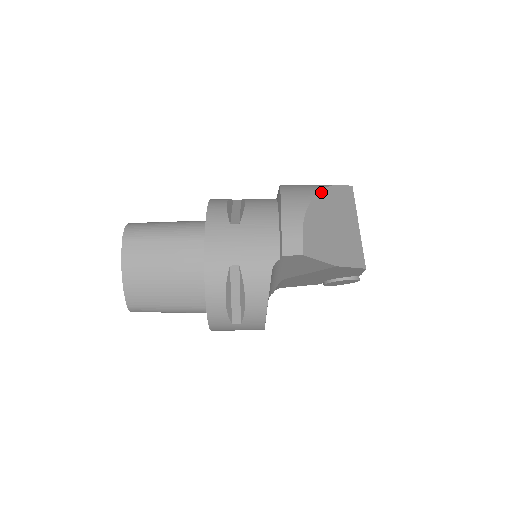
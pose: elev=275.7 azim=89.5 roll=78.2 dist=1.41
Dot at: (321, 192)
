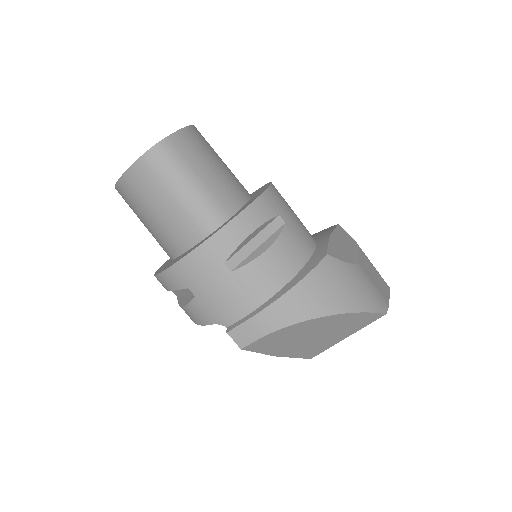
Dot at: (332, 316)
